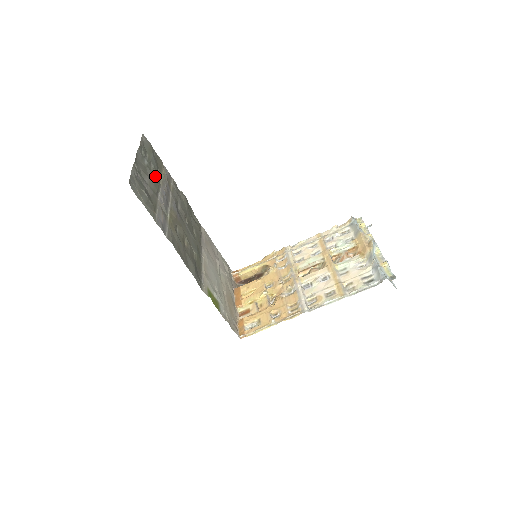
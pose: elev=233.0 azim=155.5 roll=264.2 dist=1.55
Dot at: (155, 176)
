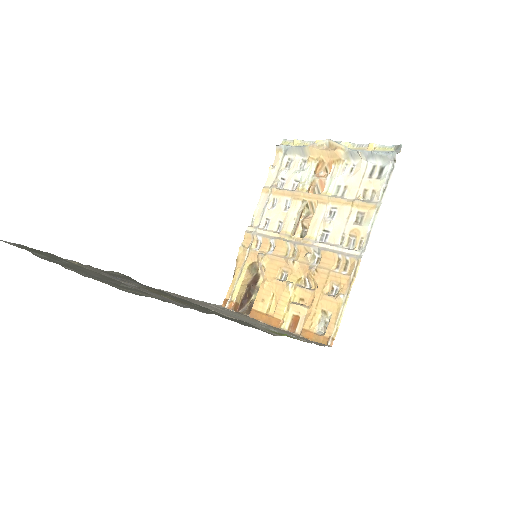
Dot at: occluded
